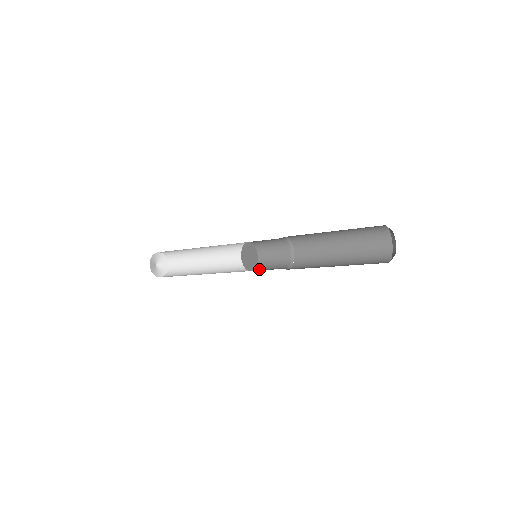
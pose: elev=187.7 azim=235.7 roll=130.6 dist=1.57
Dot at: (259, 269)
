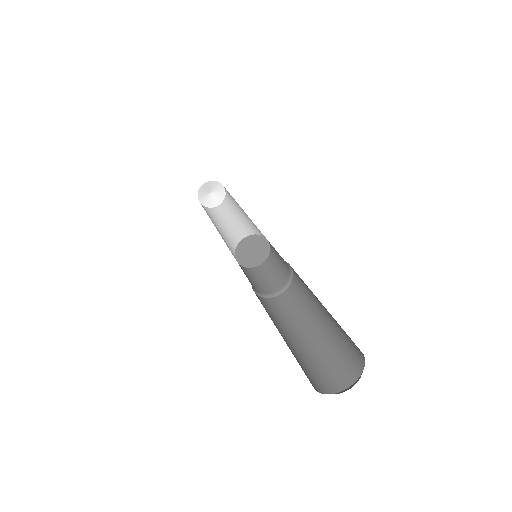
Dot at: (262, 269)
